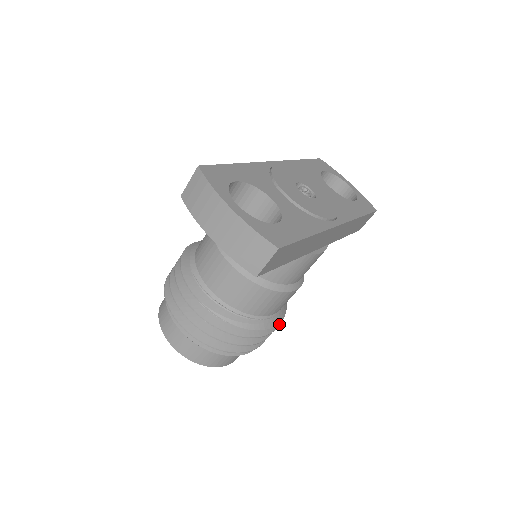
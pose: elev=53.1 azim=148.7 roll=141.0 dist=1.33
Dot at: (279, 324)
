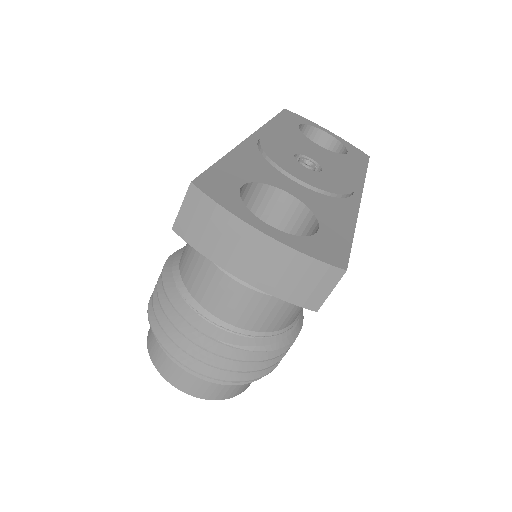
Dot at: occluded
